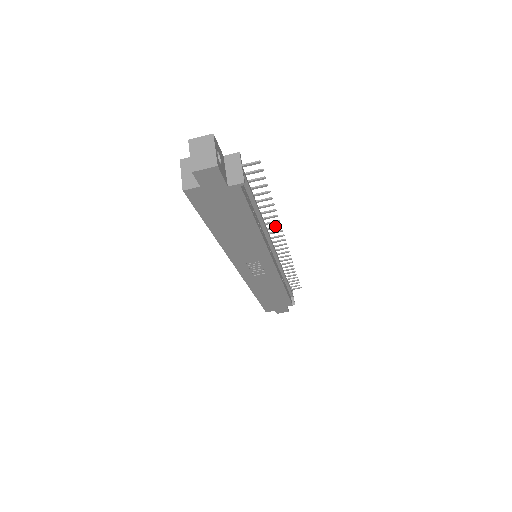
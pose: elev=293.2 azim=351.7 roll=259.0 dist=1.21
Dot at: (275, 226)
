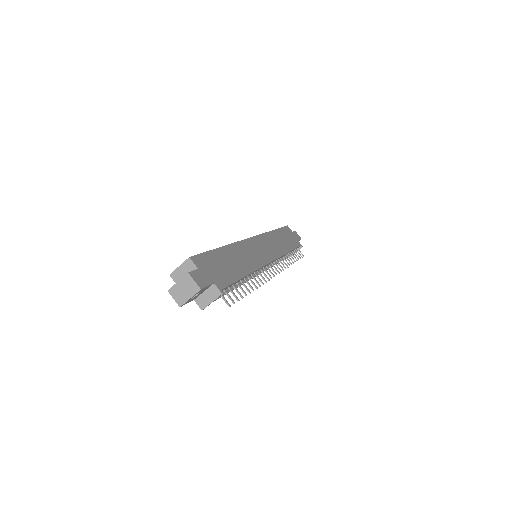
Dot at: (263, 278)
